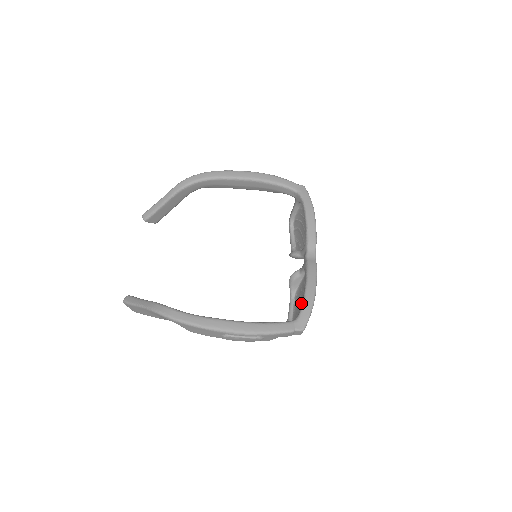
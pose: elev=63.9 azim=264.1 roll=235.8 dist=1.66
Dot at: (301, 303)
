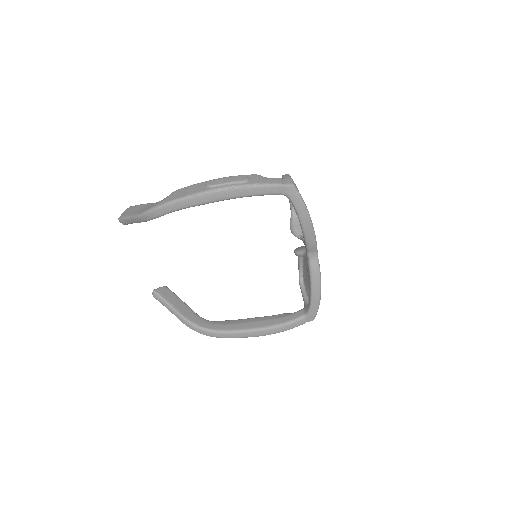
Dot at: occluded
